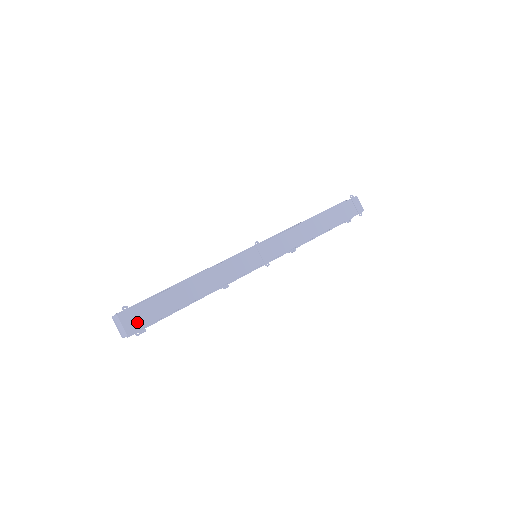
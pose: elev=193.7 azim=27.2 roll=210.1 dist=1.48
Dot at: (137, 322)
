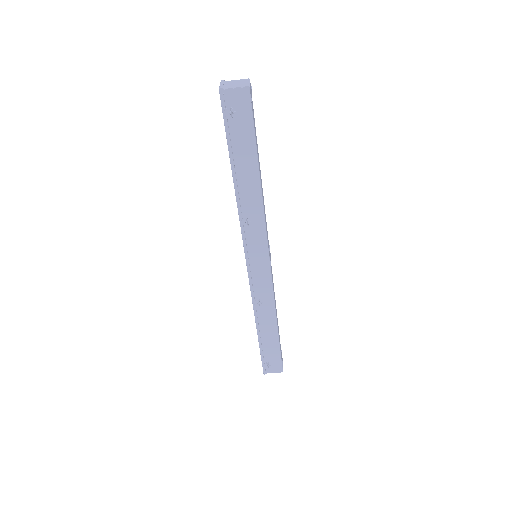
Dot at: occluded
